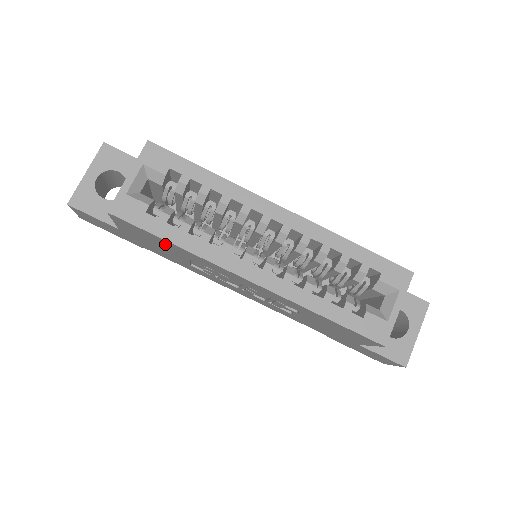
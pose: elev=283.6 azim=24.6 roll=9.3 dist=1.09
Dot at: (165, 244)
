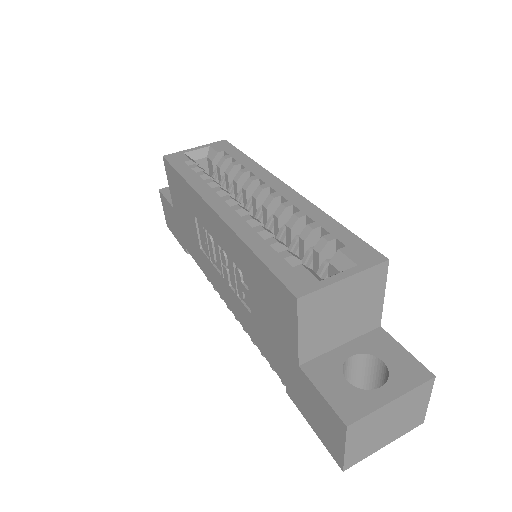
Dot at: (183, 192)
